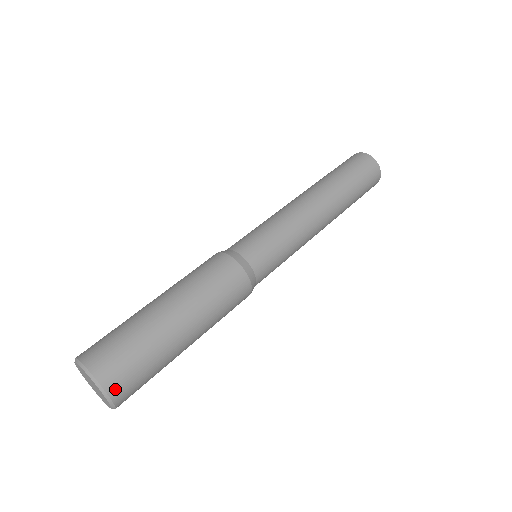
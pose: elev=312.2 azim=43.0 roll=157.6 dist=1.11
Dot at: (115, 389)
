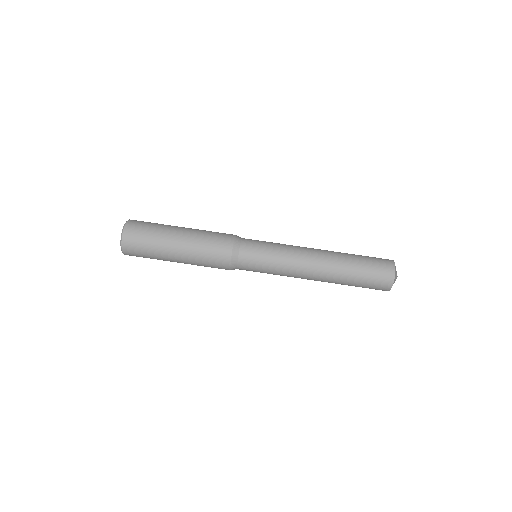
Dot at: (126, 244)
